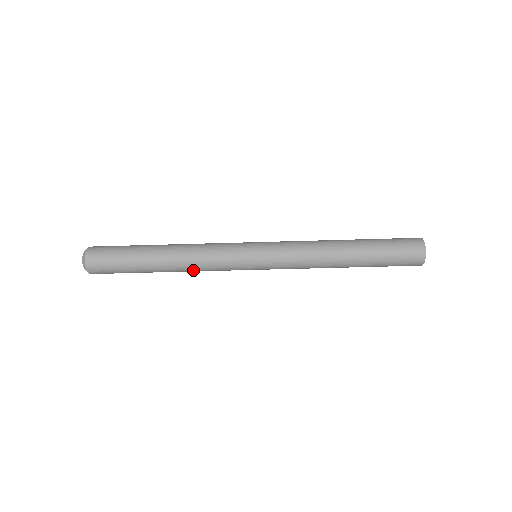
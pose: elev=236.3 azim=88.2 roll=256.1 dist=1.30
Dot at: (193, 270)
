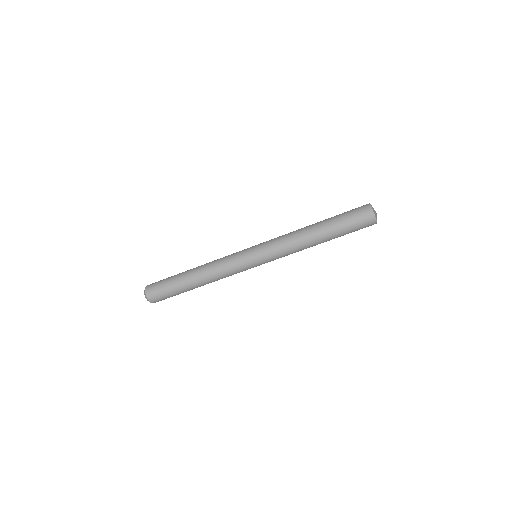
Dot at: occluded
